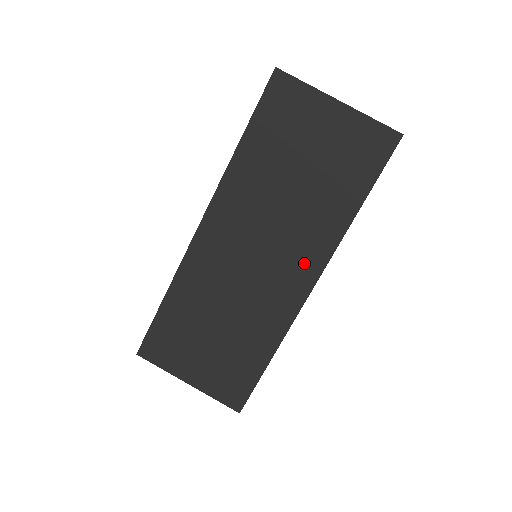
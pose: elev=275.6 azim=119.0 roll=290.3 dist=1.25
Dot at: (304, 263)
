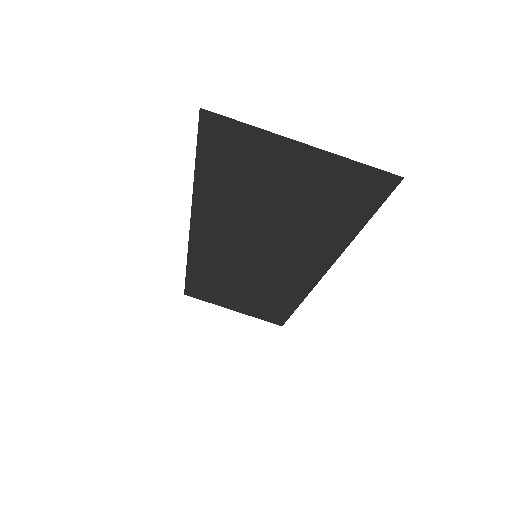
Dot at: (306, 264)
